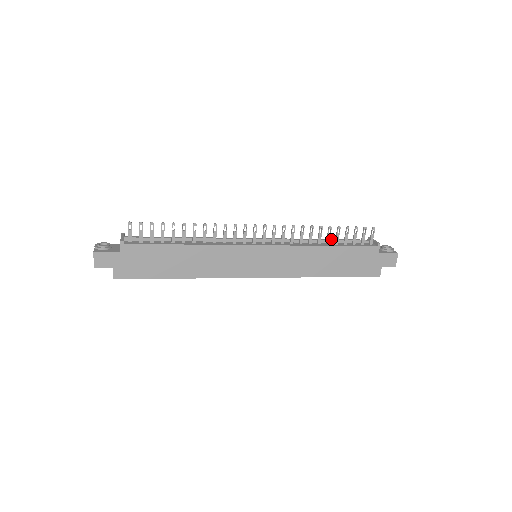
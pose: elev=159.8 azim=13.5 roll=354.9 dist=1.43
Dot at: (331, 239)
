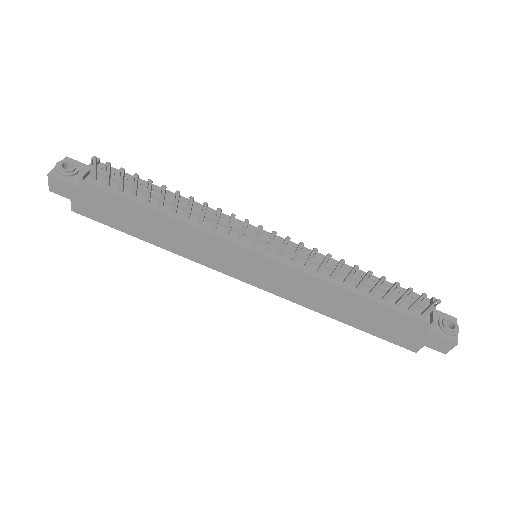
Dot at: (370, 282)
